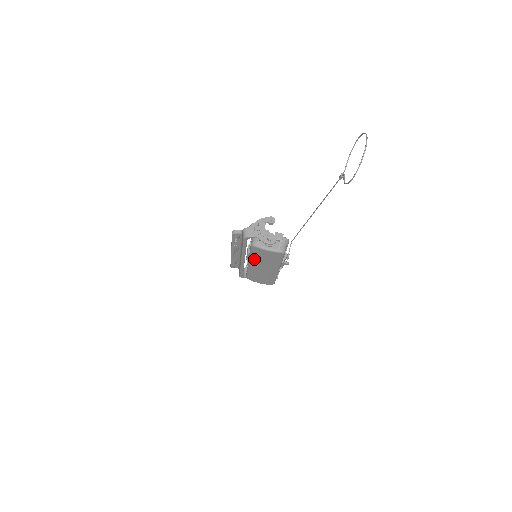
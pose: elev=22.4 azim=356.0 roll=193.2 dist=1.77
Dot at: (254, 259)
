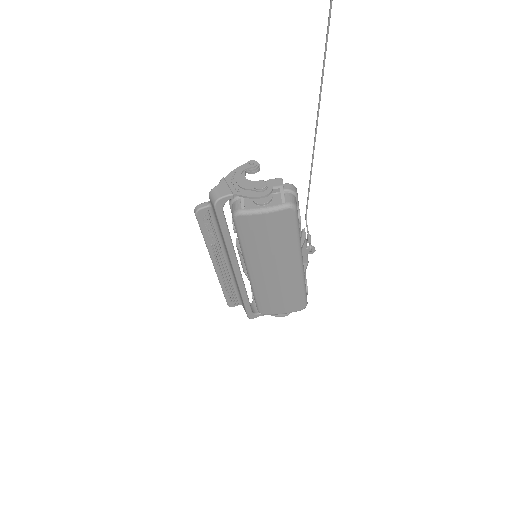
Dot at: (251, 253)
